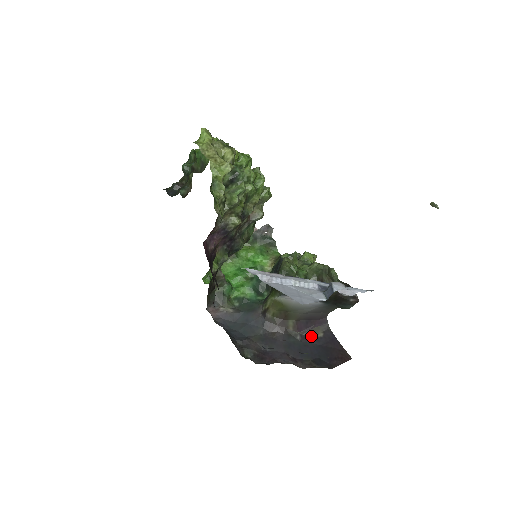
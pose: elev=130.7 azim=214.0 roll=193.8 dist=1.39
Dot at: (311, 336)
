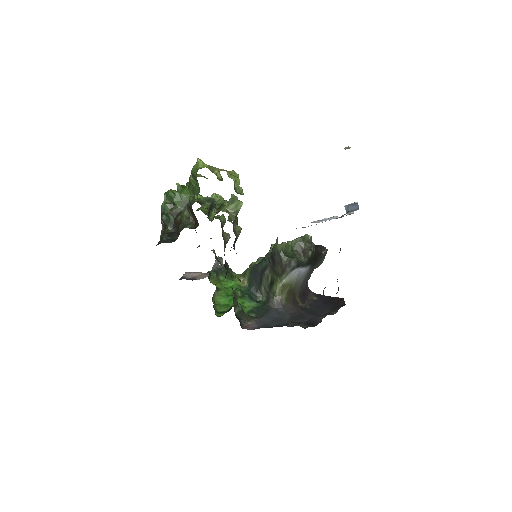
Dot at: (312, 302)
